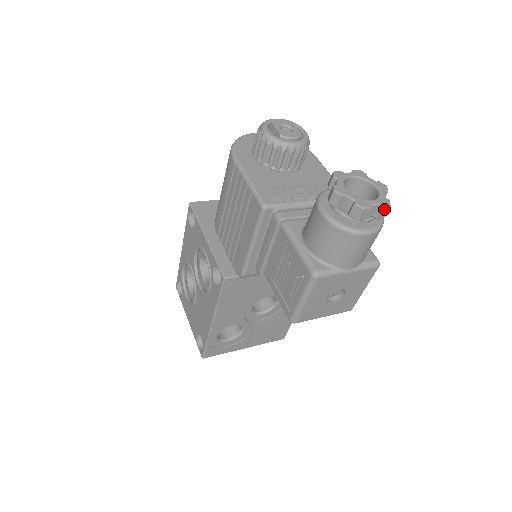
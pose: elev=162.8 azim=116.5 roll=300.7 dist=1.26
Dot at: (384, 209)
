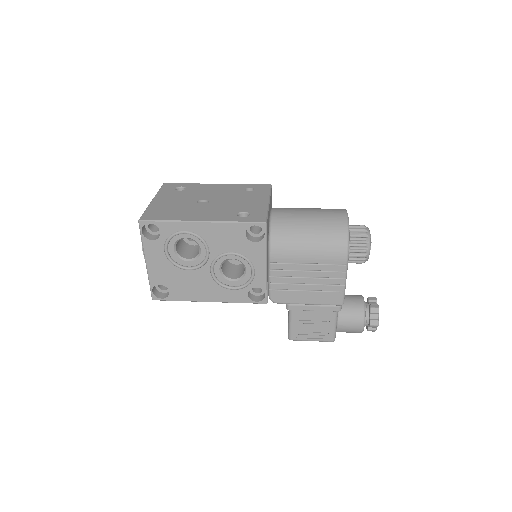
Dot at: occluded
